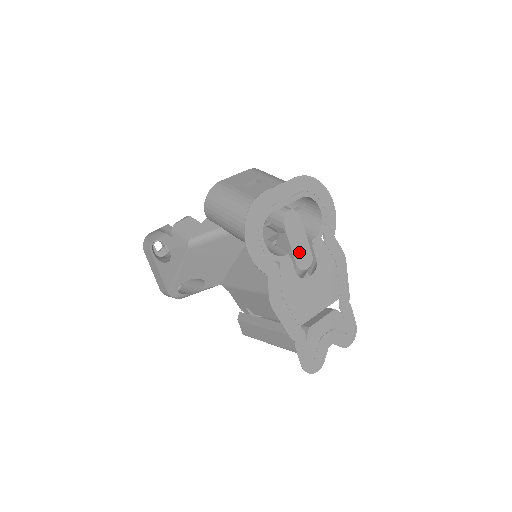
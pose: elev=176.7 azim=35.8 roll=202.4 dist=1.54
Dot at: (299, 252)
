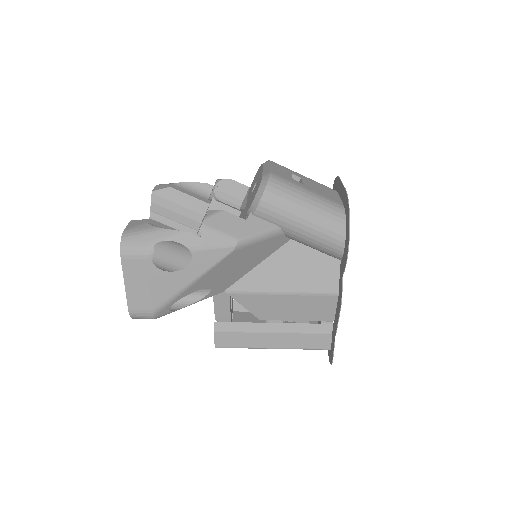
Dot at: occluded
